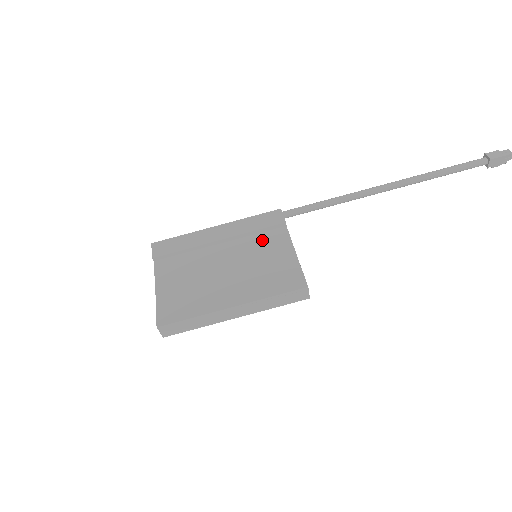
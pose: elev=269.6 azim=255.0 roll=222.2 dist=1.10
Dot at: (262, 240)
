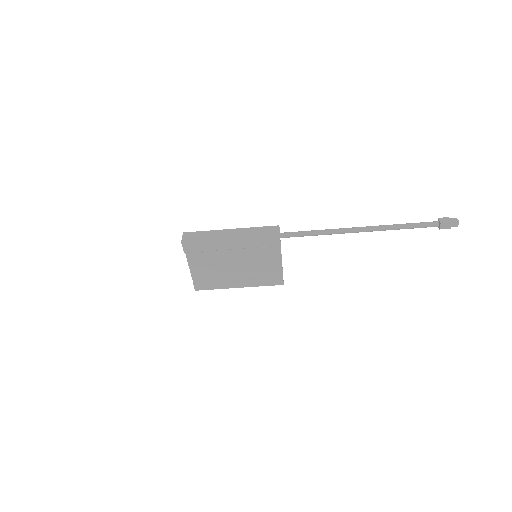
Dot at: (262, 251)
